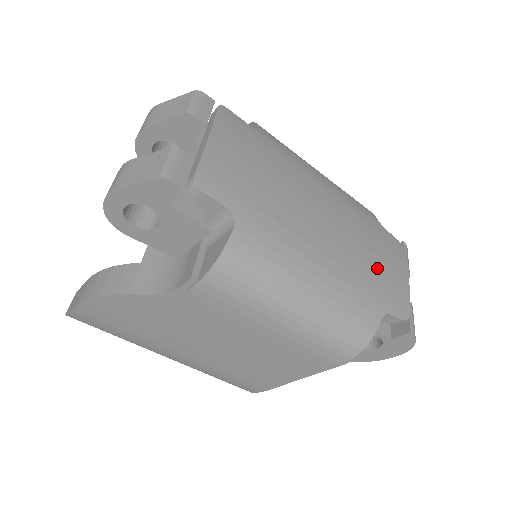
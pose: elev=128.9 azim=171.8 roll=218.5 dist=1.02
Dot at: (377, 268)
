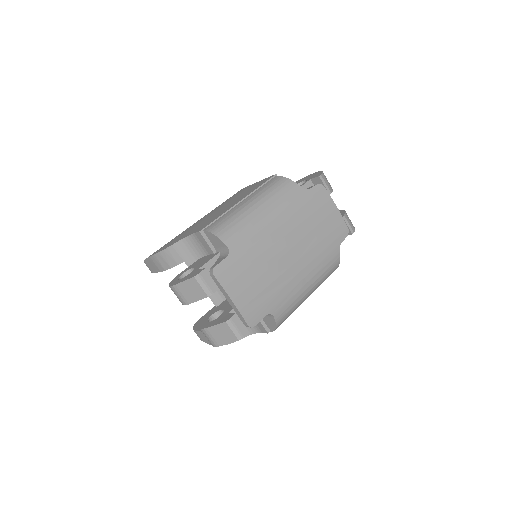
Dot at: (323, 231)
